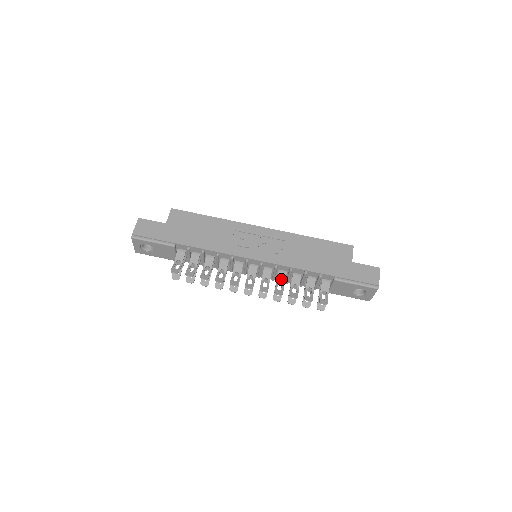
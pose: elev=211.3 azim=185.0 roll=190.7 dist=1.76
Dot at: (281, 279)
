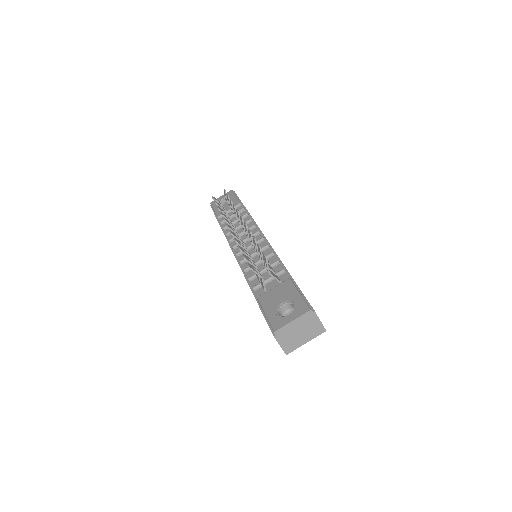
Dot at: occluded
